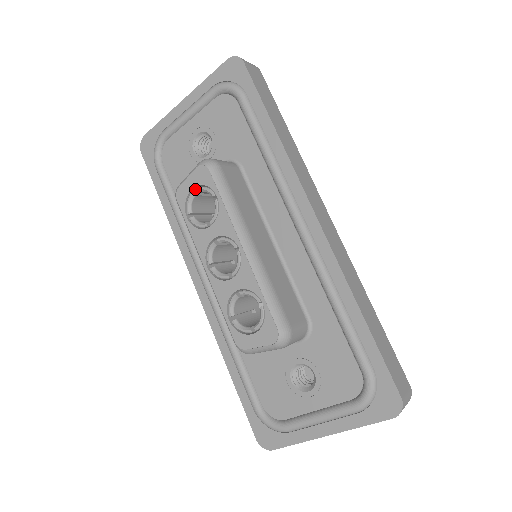
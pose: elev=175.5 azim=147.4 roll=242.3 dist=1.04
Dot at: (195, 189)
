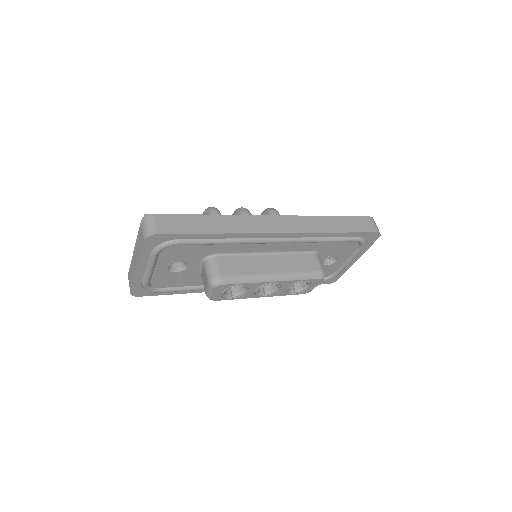
Dot at: (220, 291)
